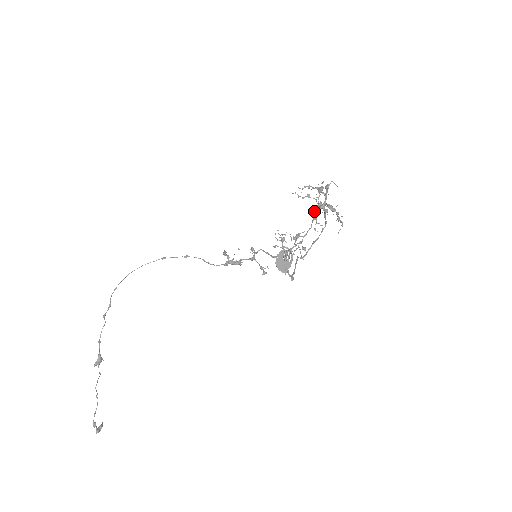
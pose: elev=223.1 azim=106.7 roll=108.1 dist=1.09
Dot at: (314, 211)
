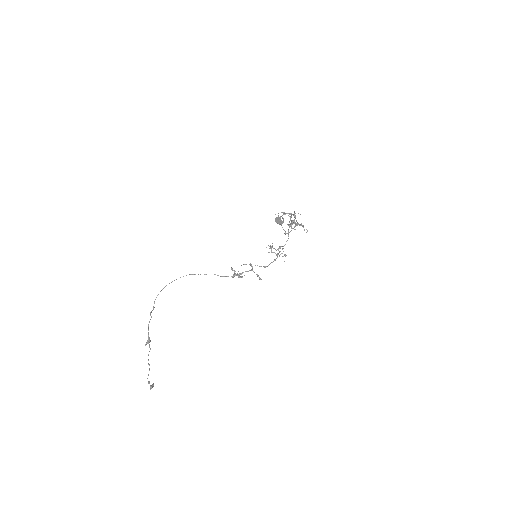
Dot at: occluded
